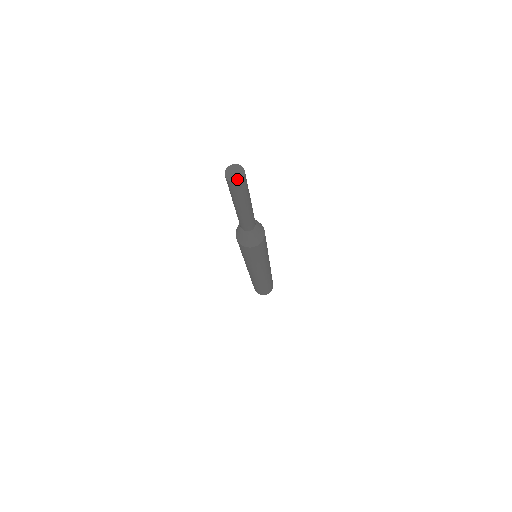
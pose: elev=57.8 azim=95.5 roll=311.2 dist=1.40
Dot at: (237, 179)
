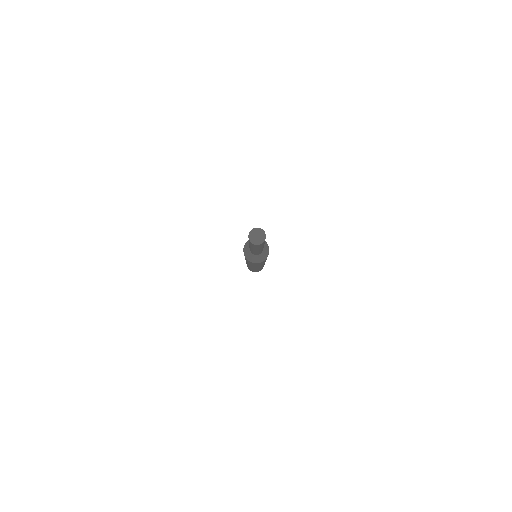
Dot at: (256, 242)
